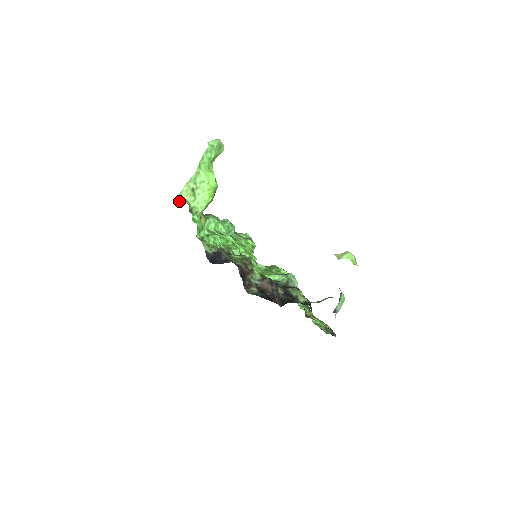
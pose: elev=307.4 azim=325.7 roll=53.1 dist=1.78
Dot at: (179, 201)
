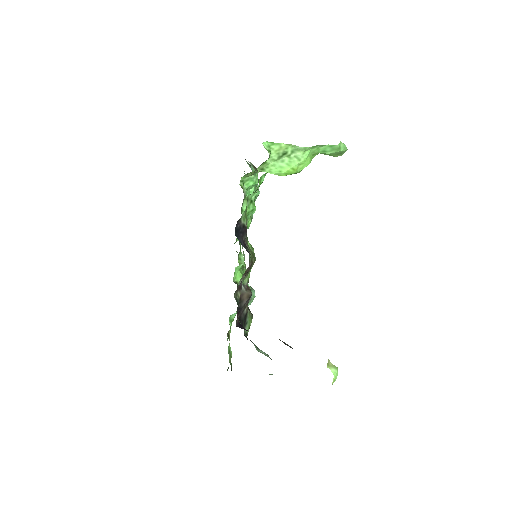
Dot at: (267, 147)
